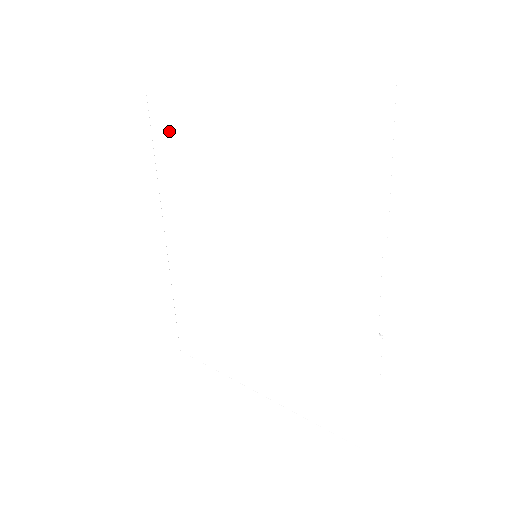
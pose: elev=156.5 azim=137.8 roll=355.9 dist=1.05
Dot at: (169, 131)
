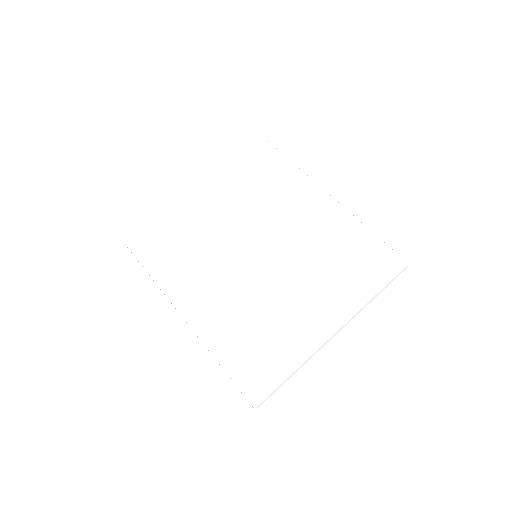
Dot at: (155, 248)
